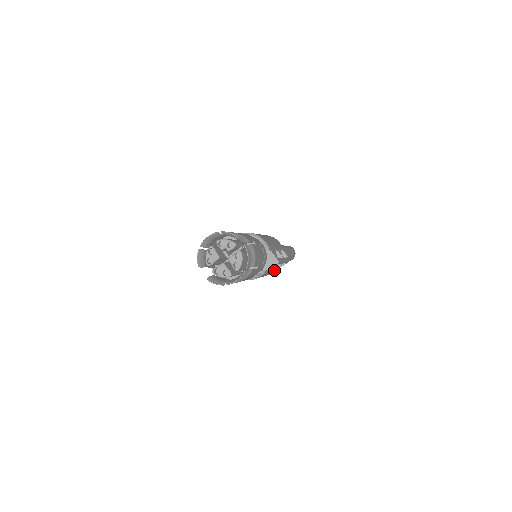
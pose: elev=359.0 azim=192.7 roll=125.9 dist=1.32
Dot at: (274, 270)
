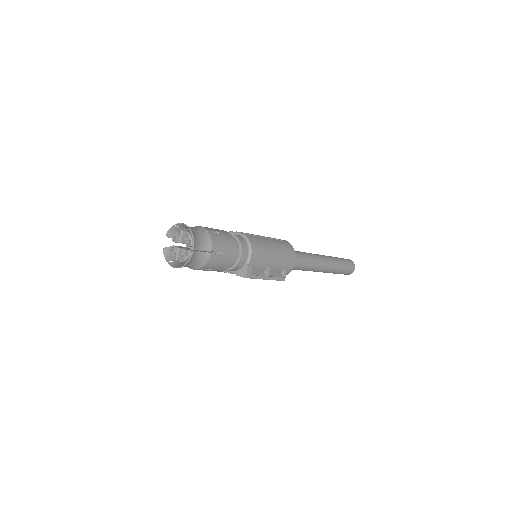
Dot at: occluded
